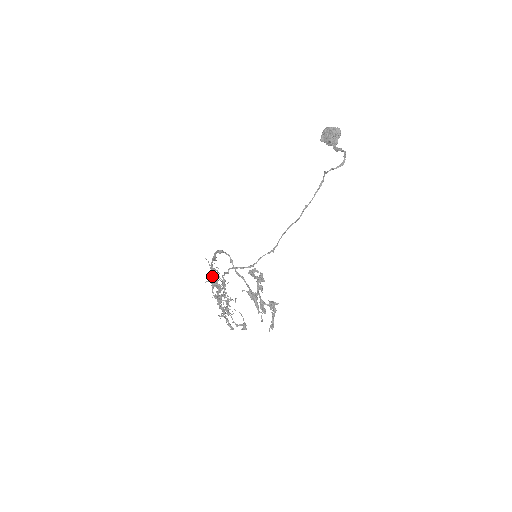
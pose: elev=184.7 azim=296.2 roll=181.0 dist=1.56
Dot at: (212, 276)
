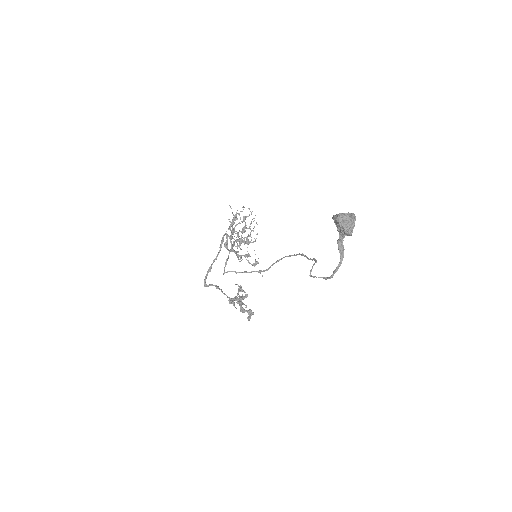
Dot at: (235, 218)
